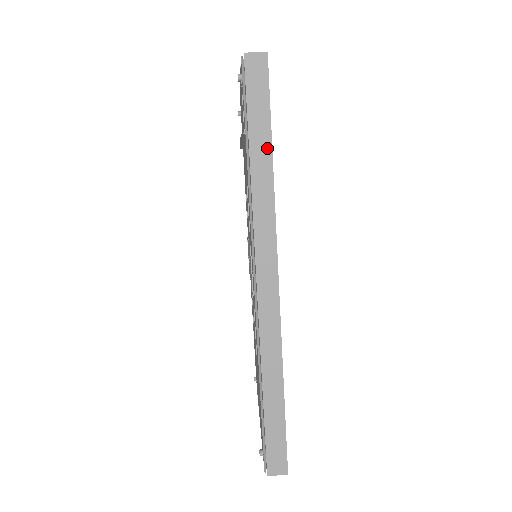
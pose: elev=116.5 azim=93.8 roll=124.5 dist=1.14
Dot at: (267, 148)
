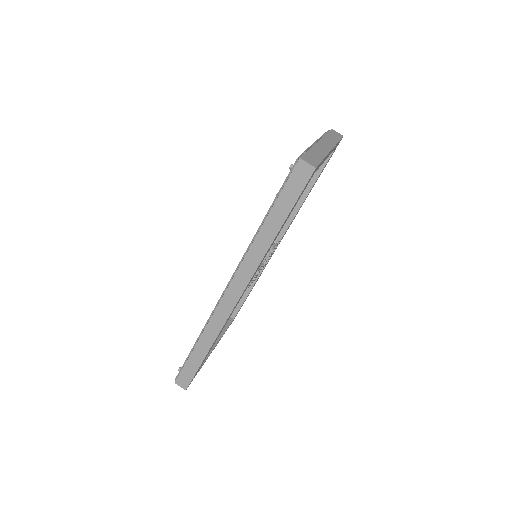
Dot at: (278, 225)
